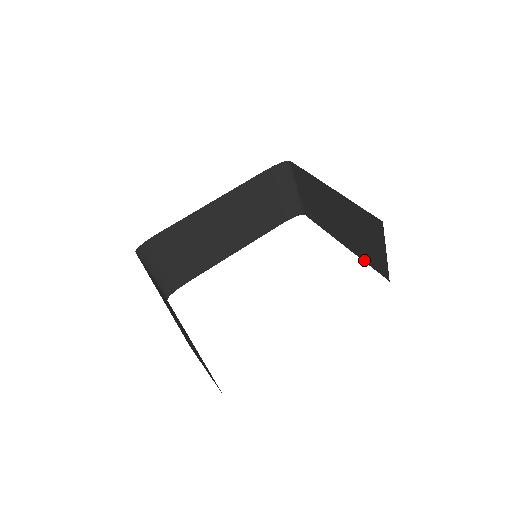
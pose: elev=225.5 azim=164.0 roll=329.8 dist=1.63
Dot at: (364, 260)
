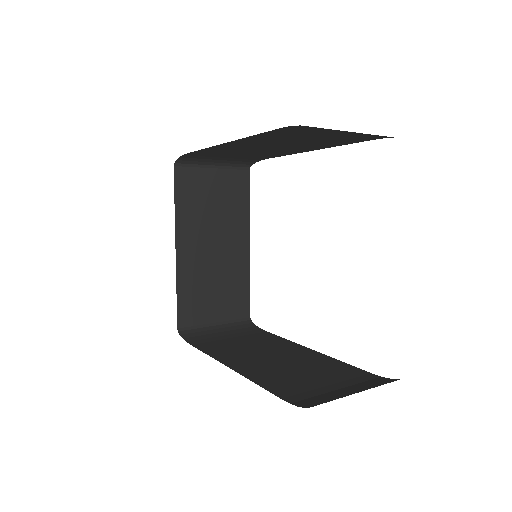
Dot at: occluded
